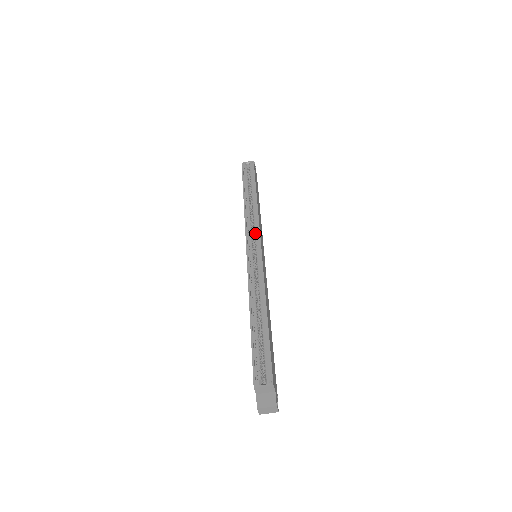
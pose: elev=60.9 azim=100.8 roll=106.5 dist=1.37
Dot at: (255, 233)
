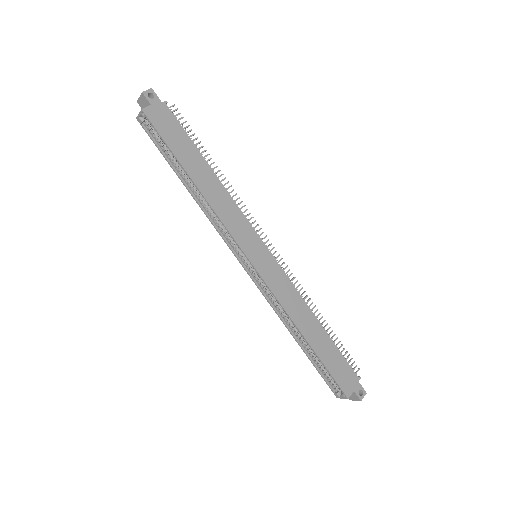
Dot at: (234, 242)
